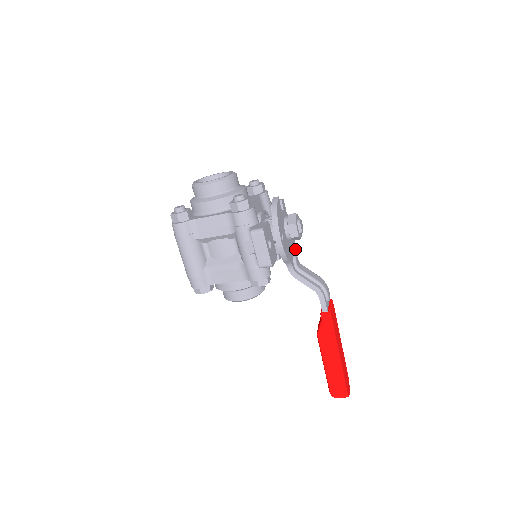
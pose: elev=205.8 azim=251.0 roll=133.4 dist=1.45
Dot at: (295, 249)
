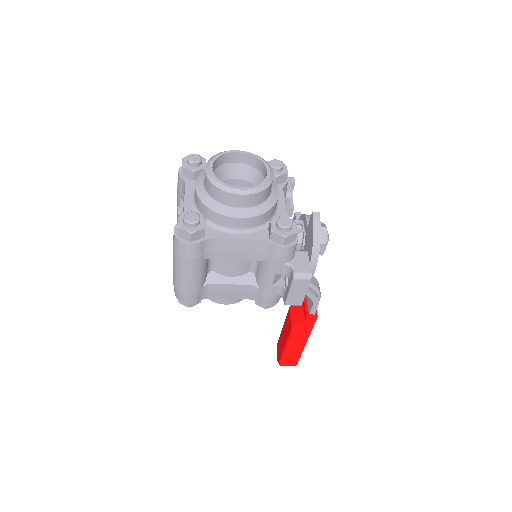
Dot at: occluded
